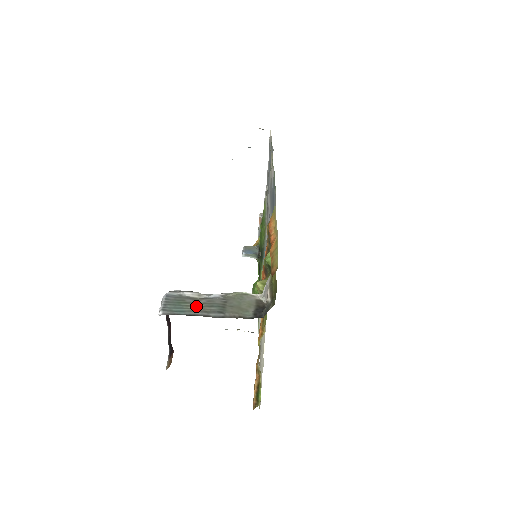
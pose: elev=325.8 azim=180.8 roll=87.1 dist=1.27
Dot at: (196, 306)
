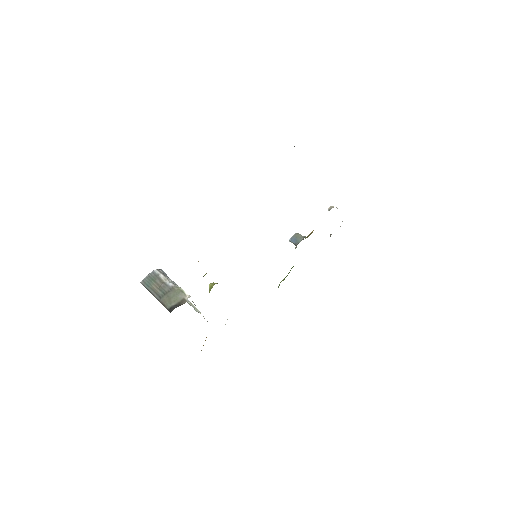
Dot at: (155, 286)
